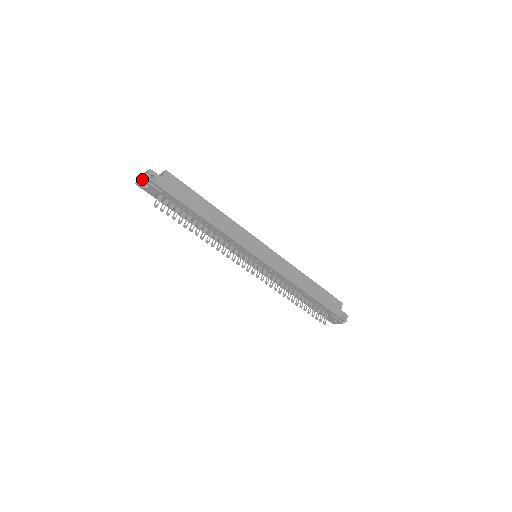
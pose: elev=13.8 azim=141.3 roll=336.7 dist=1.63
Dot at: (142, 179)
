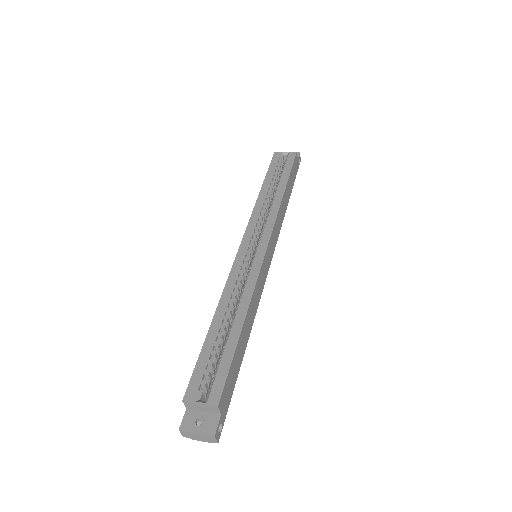
Dot at: occluded
